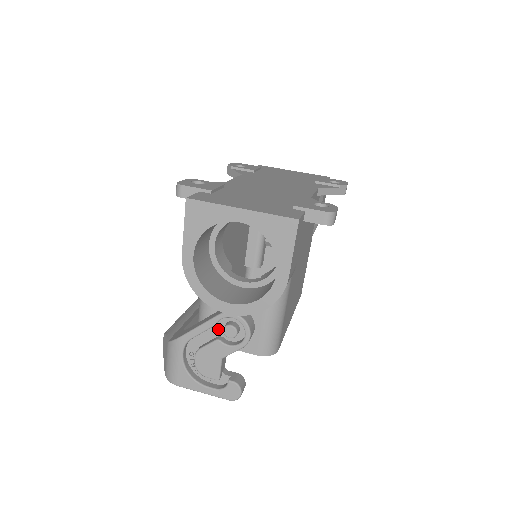
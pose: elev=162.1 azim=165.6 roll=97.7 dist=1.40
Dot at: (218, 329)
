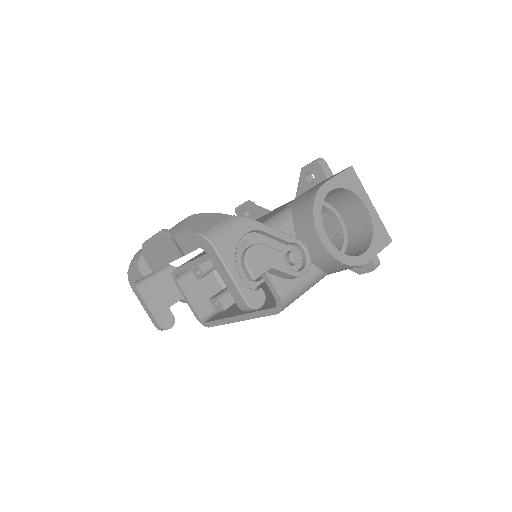
Dot at: (281, 248)
